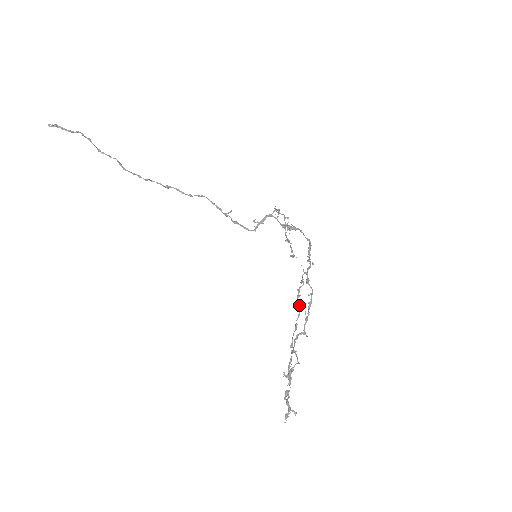
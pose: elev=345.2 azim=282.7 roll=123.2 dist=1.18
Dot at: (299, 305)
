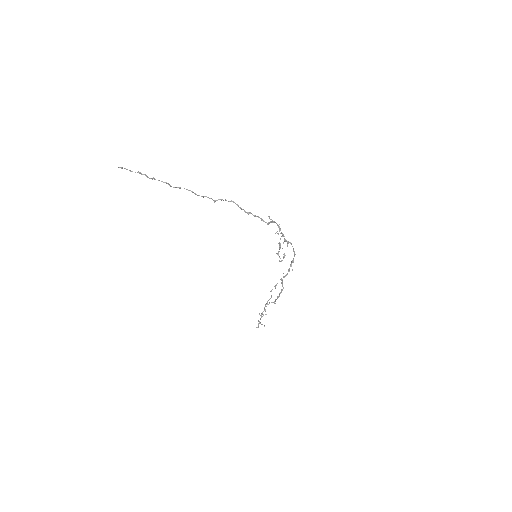
Dot at: (271, 295)
